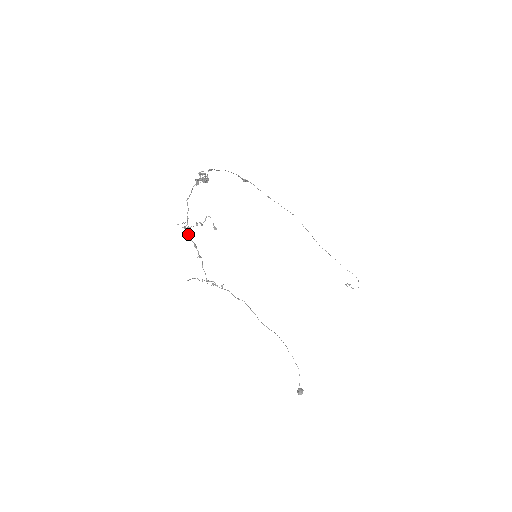
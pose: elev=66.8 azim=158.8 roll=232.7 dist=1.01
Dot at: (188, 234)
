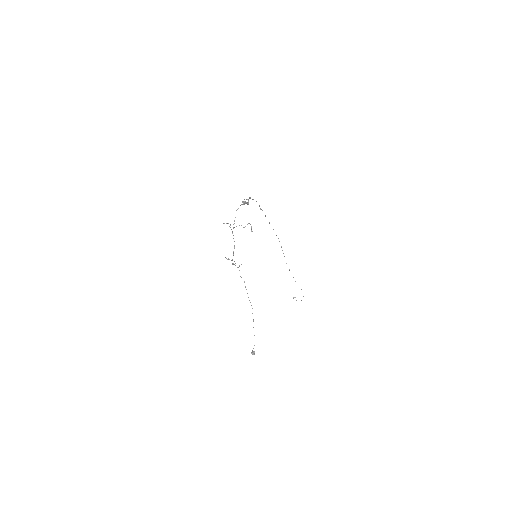
Dot at: occluded
